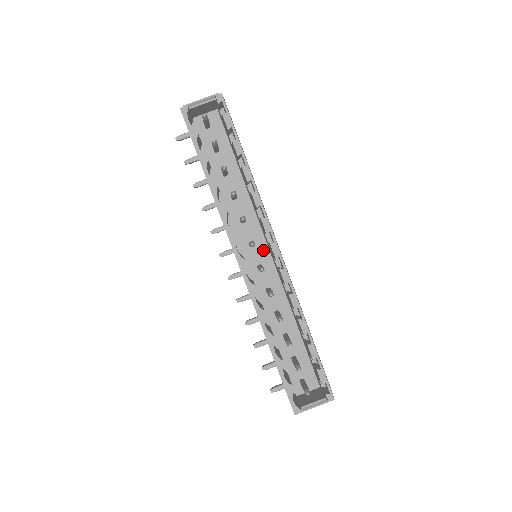
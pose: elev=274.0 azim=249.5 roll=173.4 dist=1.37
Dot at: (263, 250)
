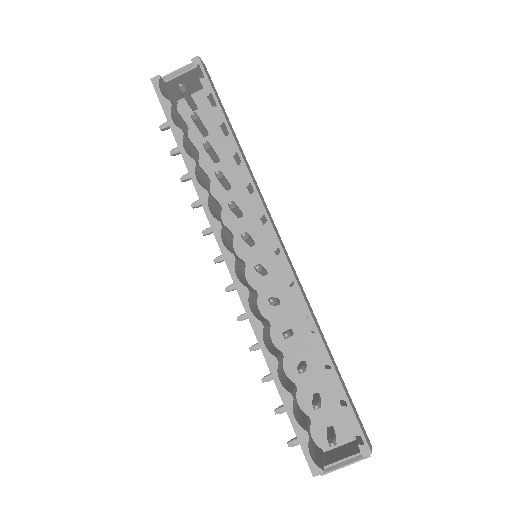
Dot at: (267, 250)
